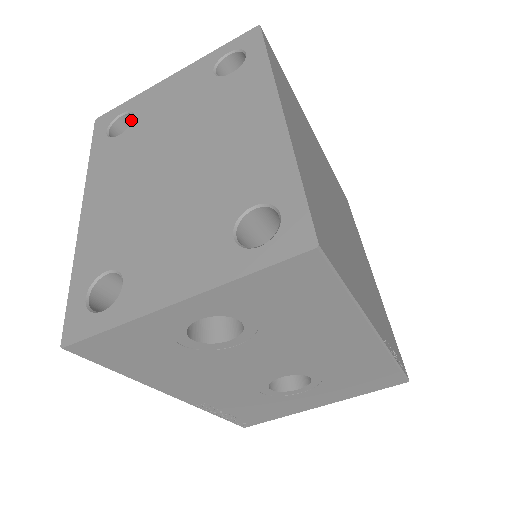
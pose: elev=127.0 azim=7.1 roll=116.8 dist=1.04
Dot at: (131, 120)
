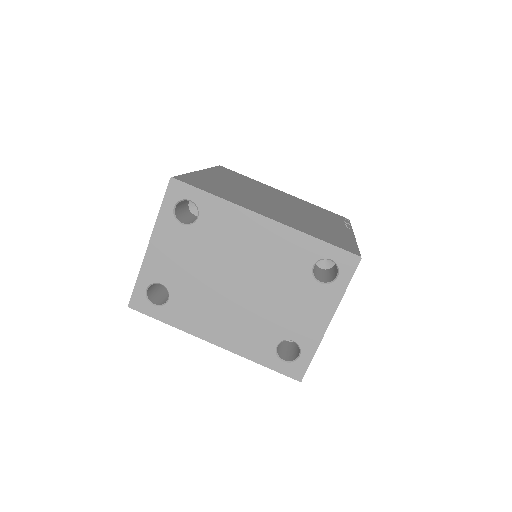
Dot at: (151, 285)
